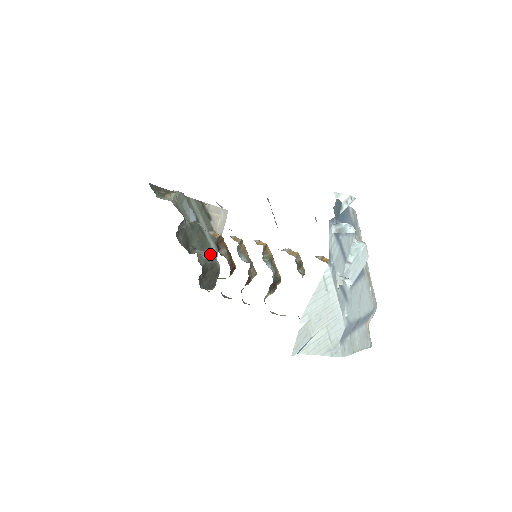
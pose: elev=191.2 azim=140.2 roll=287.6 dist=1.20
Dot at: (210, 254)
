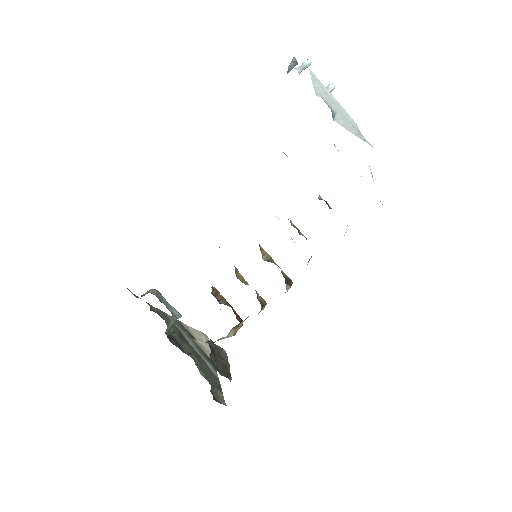
Dot at: (210, 340)
